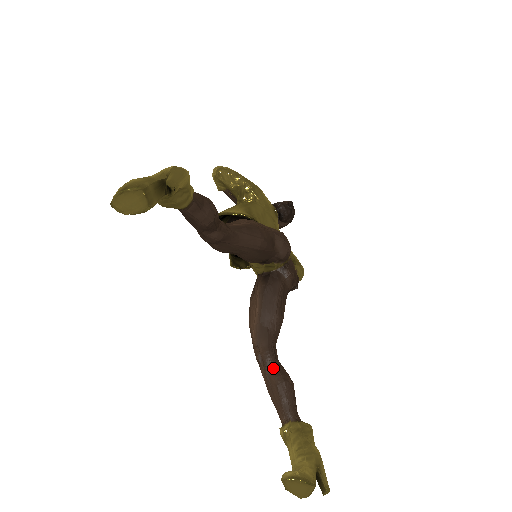
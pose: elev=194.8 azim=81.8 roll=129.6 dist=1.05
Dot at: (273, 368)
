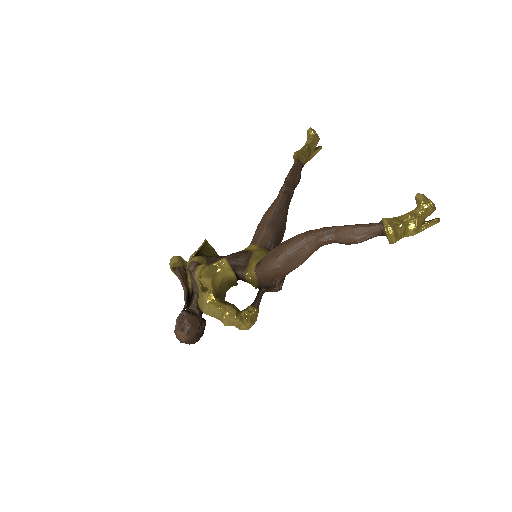
Dot at: occluded
